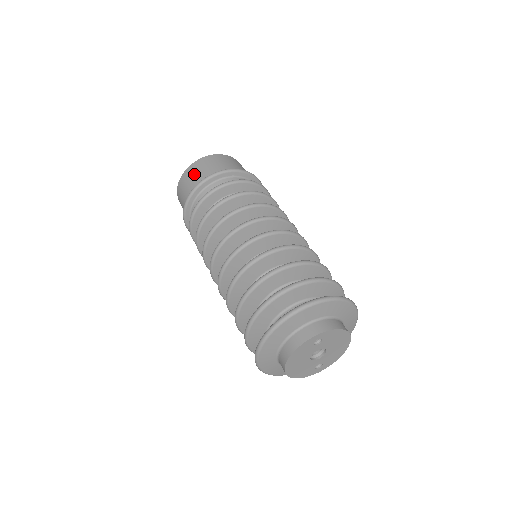
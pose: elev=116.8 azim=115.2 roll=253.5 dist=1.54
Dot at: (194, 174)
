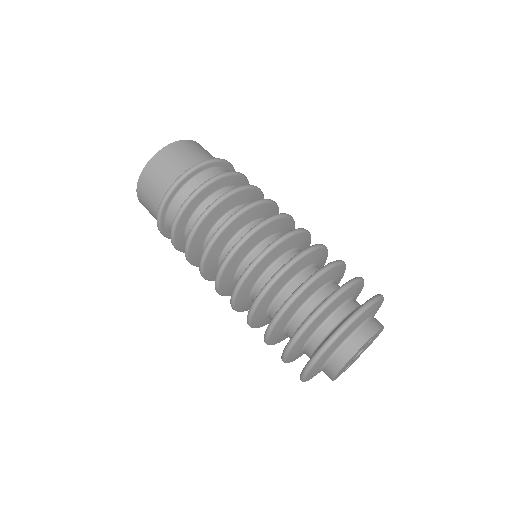
Dot at: (175, 157)
